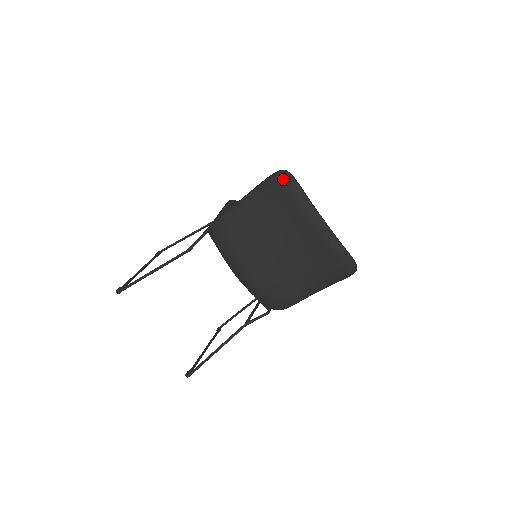
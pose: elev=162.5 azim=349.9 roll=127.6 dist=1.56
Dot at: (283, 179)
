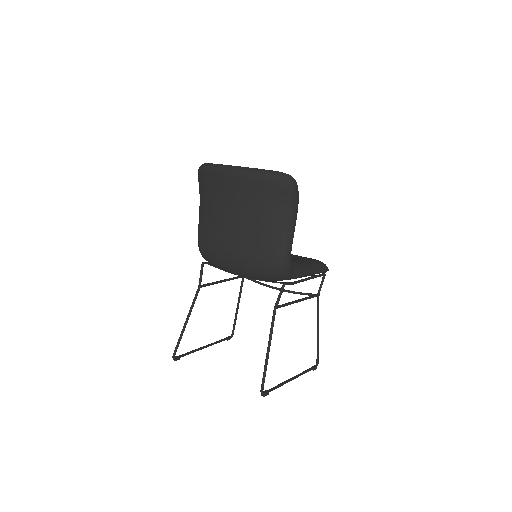
Dot at: (199, 171)
